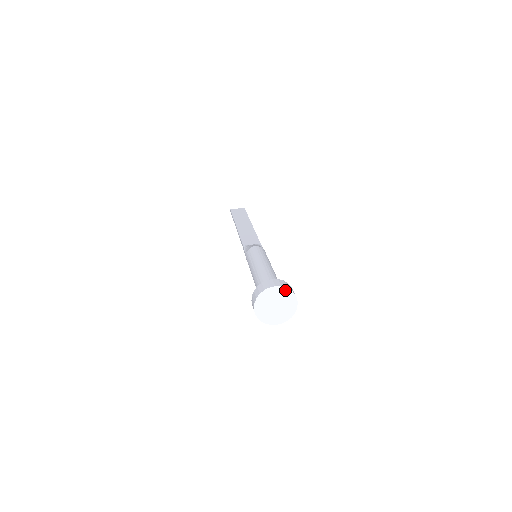
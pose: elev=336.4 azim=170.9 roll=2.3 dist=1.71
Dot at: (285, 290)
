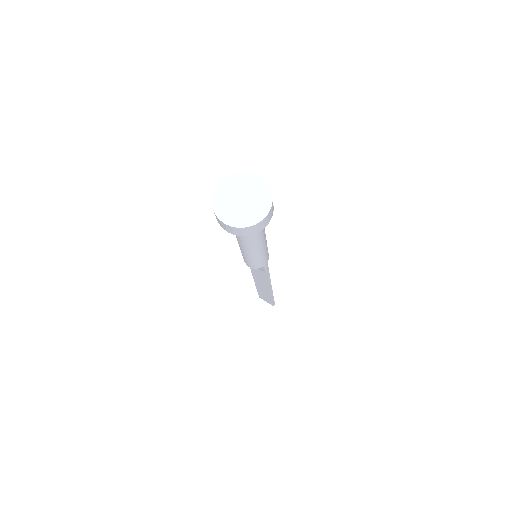
Dot at: (266, 188)
